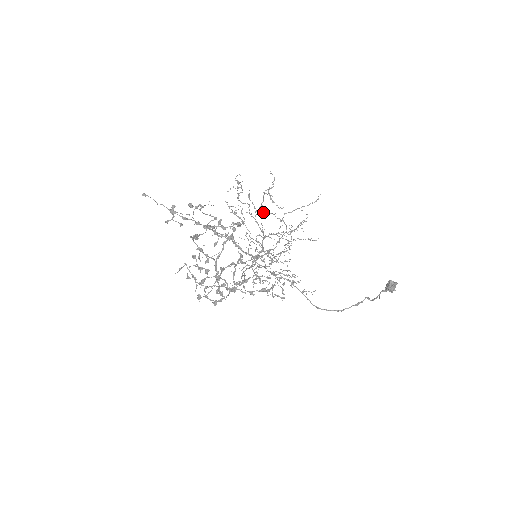
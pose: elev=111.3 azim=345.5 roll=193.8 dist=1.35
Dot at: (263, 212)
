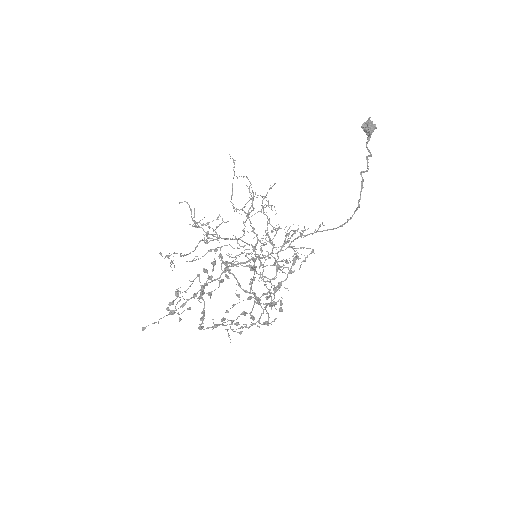
Dot at: occluded
